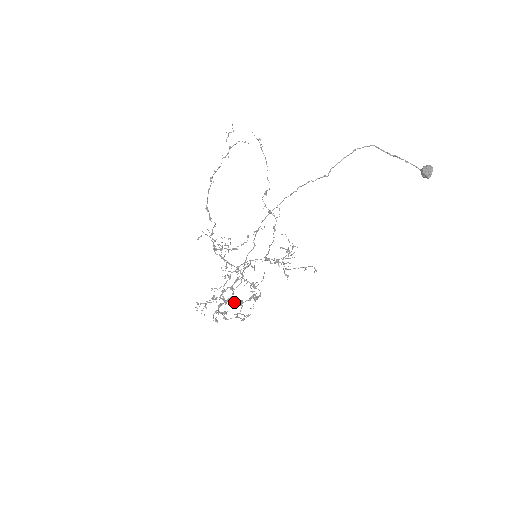
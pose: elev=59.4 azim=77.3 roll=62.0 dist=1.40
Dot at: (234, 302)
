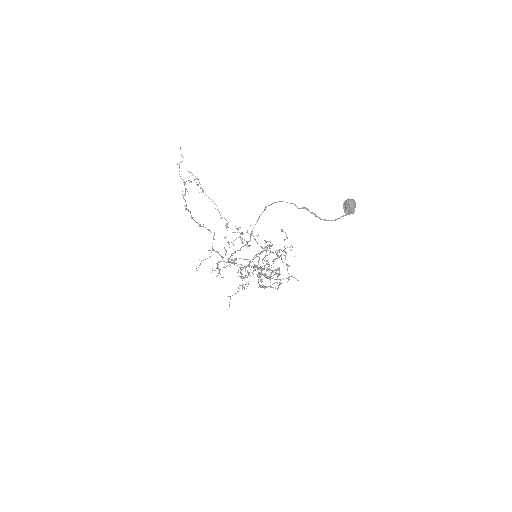
Dot at: occluded
